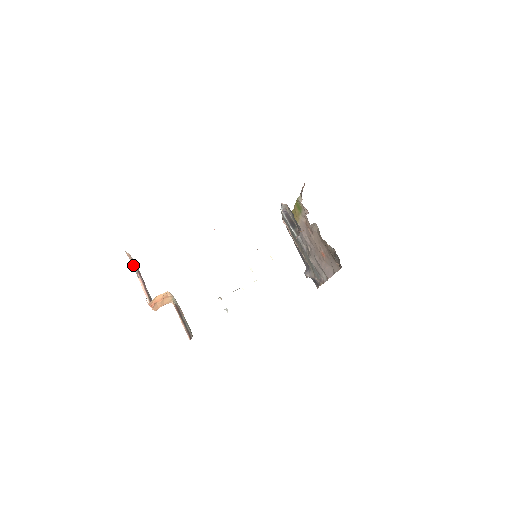
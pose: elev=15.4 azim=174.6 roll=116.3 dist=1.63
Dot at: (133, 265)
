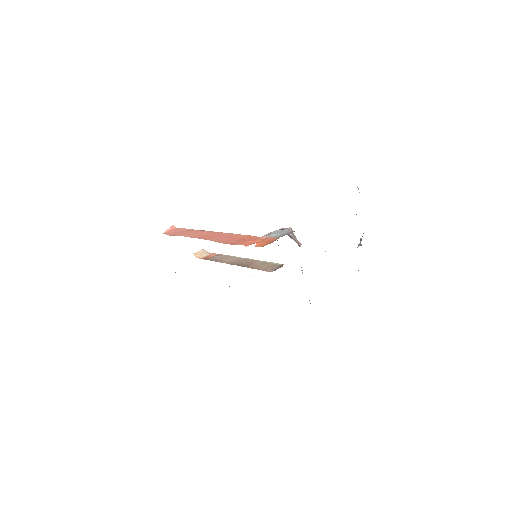
Dot at: occluded
